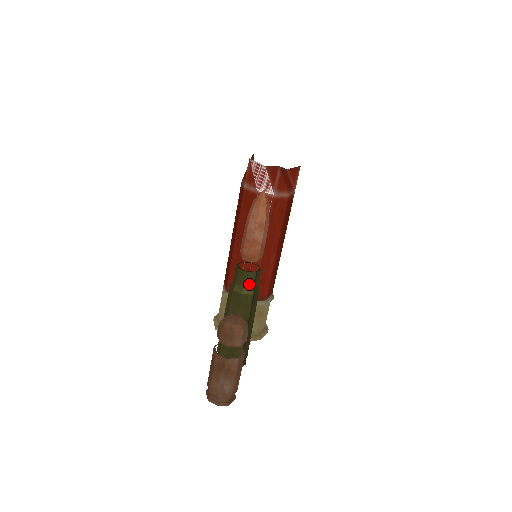
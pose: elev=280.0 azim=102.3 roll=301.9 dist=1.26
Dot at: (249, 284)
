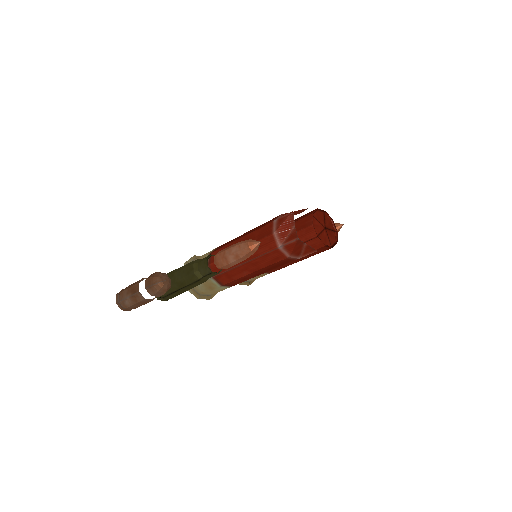
Dot at: (202, 272)
